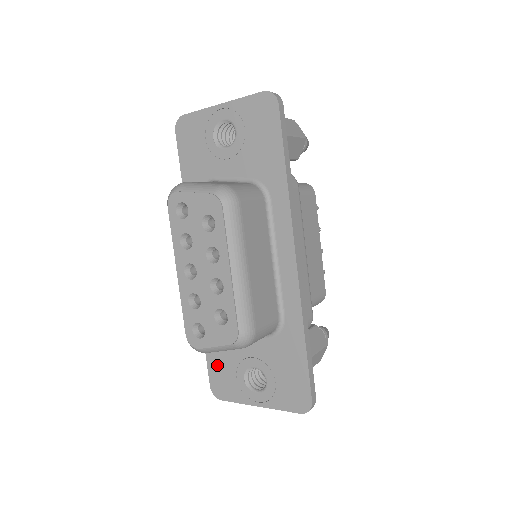
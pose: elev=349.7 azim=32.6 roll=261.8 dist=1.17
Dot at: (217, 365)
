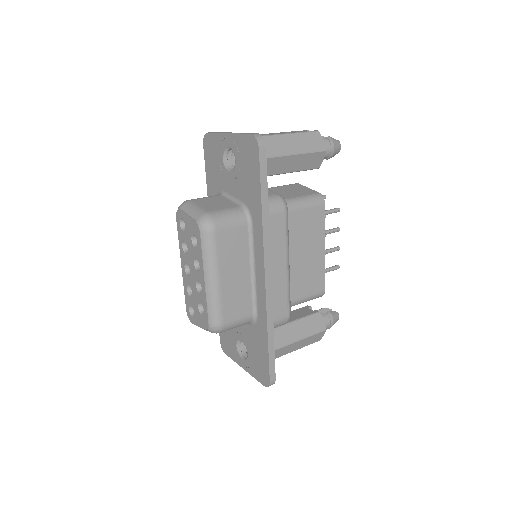
Dot at: occluded
